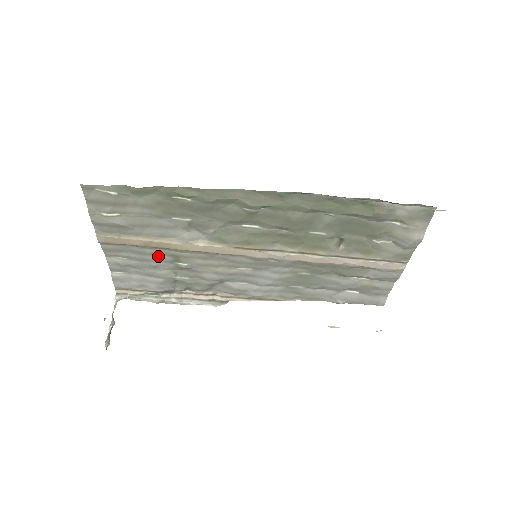
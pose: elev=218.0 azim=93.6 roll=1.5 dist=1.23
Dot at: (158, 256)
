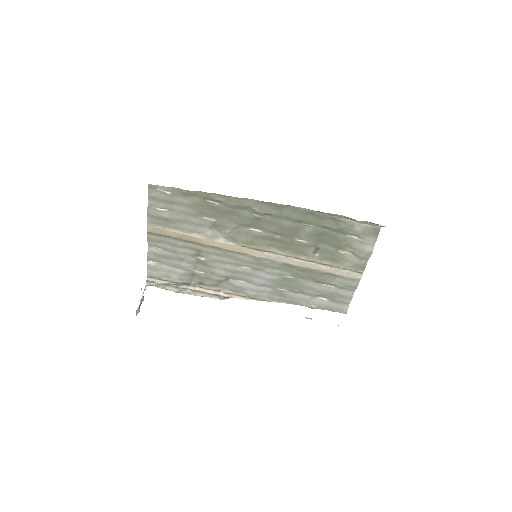
Dot at: (186, 249)
